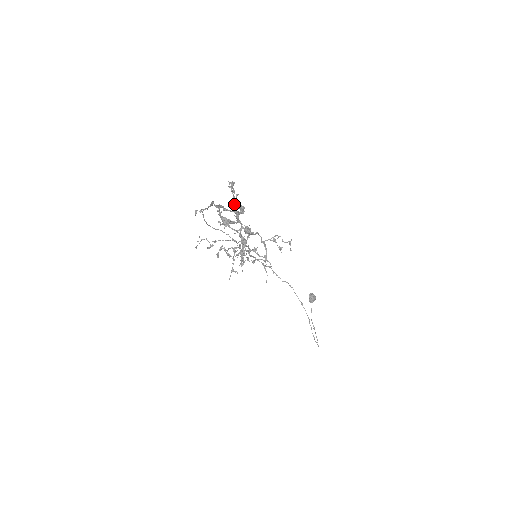
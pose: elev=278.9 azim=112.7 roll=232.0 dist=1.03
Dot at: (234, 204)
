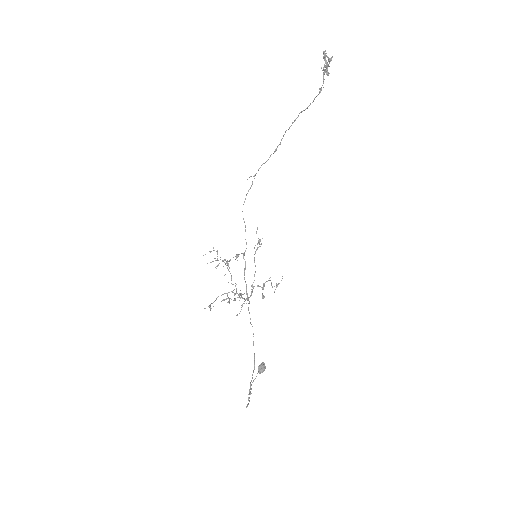
Dot at: (326, 68)
